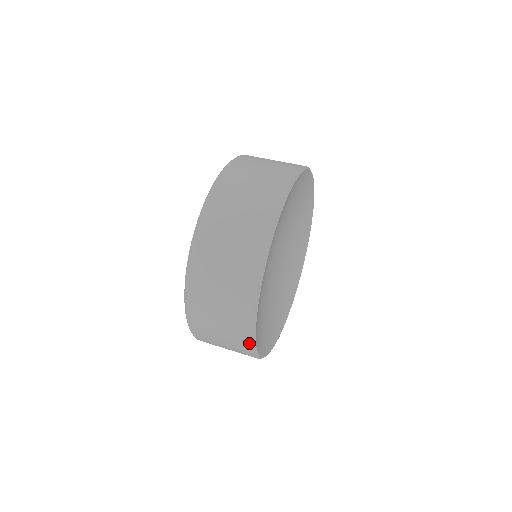
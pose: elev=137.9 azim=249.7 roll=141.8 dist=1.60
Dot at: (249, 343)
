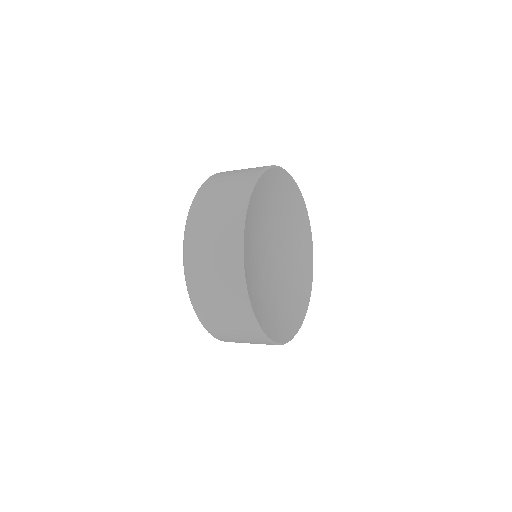
Dot at: (237, 246)
